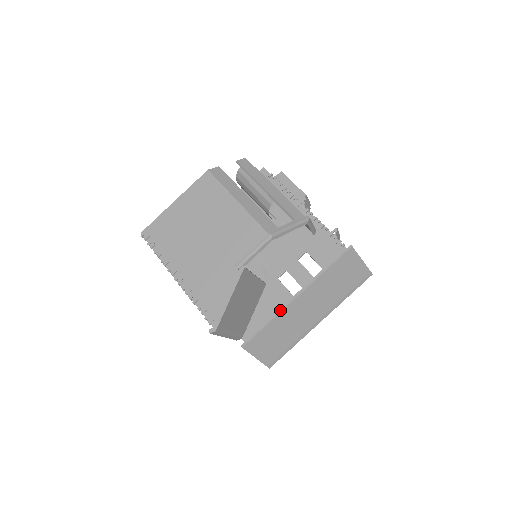
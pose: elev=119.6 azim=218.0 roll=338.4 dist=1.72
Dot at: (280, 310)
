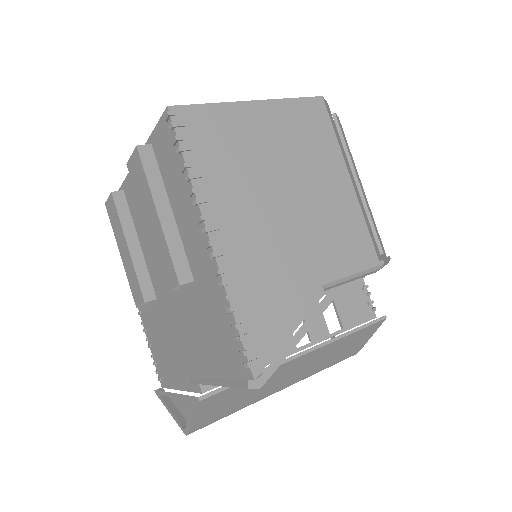
Dot at: occluded
